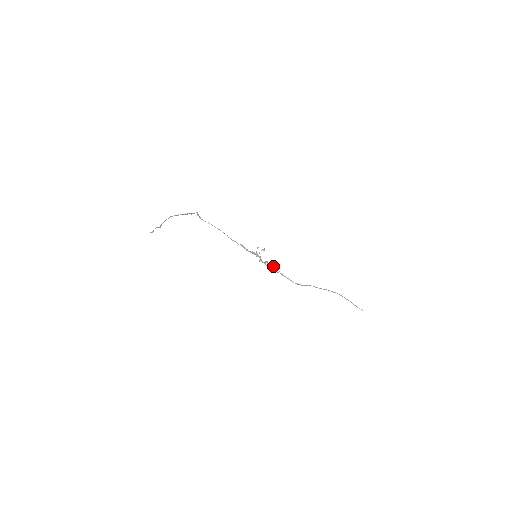
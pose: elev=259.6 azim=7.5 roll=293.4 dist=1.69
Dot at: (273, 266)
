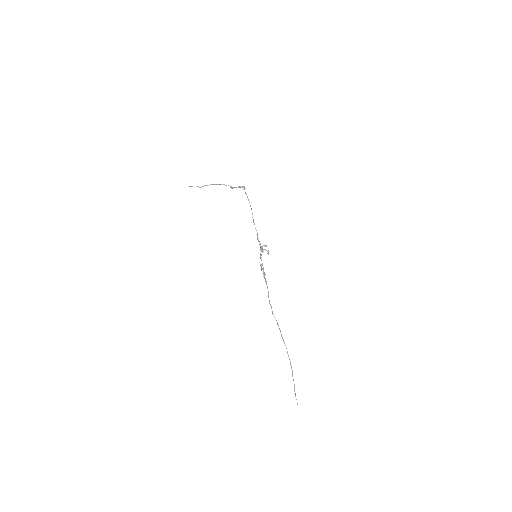
Dot at: (263, 273)
